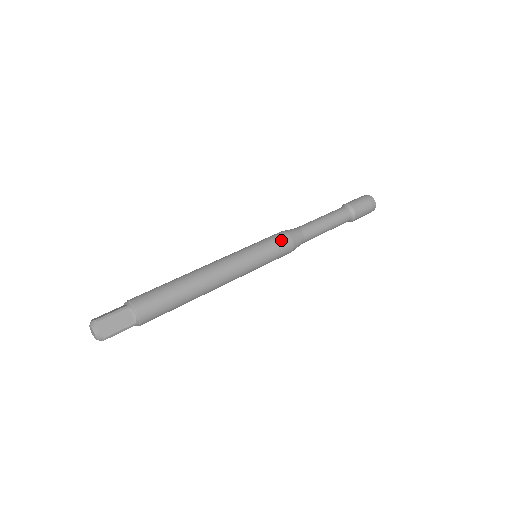
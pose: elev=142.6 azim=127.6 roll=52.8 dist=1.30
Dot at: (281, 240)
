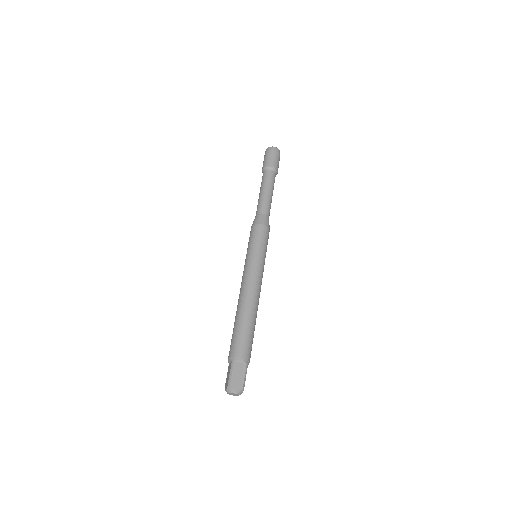
Dot at: (258, 232)
